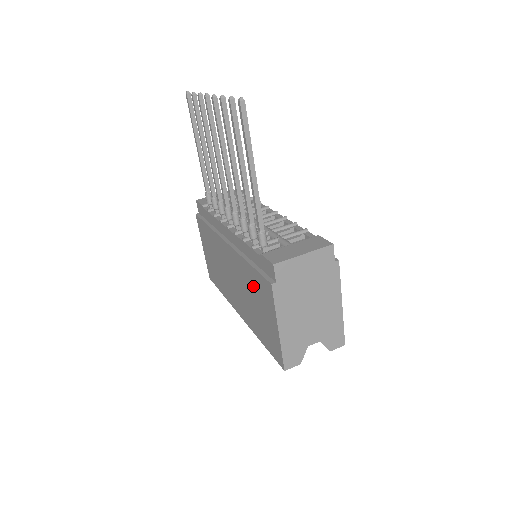
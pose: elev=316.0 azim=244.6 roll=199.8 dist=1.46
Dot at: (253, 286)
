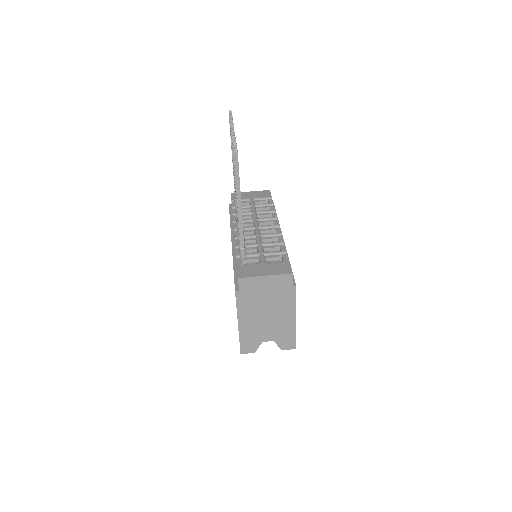
Dot at: occluded
